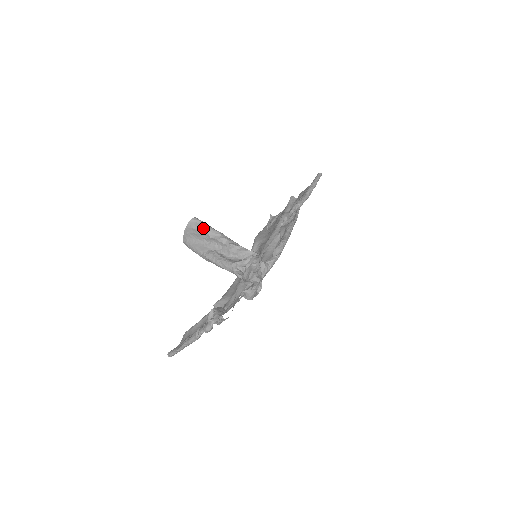
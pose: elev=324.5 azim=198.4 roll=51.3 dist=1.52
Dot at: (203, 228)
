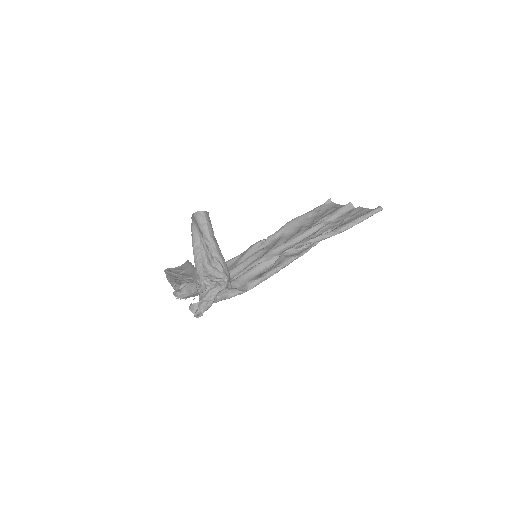
Dot at: (202, 226)
